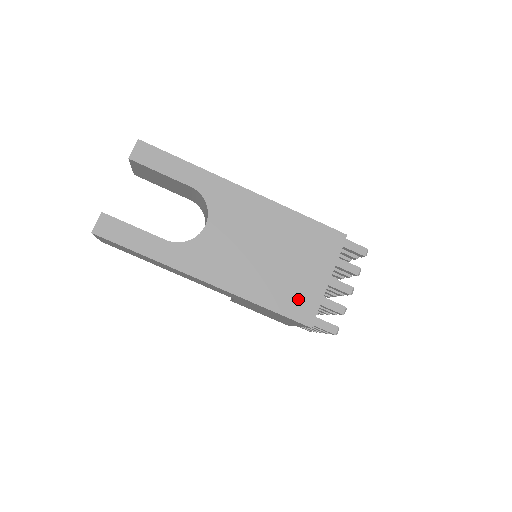
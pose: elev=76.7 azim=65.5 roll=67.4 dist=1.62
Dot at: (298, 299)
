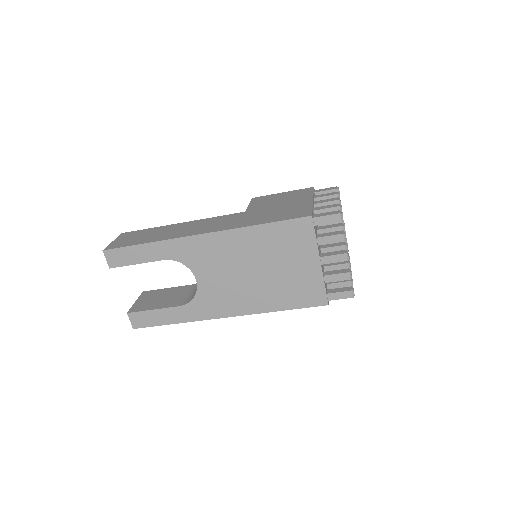
Dot at: (303, 291)
